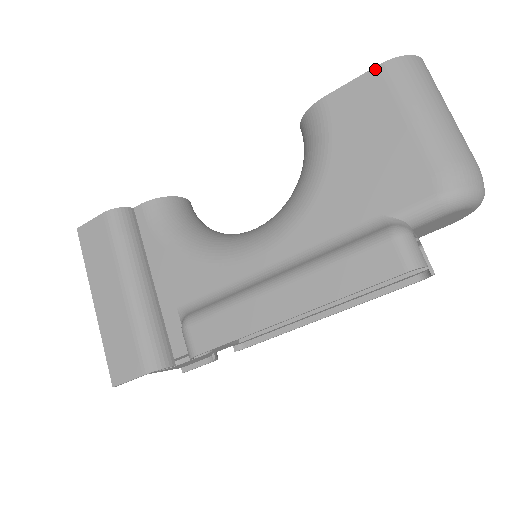
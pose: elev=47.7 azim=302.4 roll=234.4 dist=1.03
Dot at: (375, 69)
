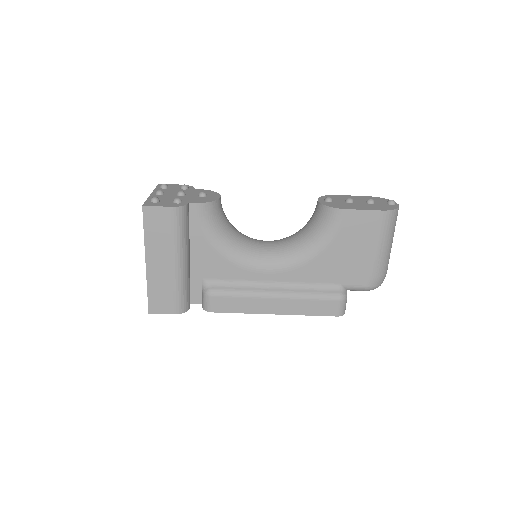
Dot at: (379, 212)
